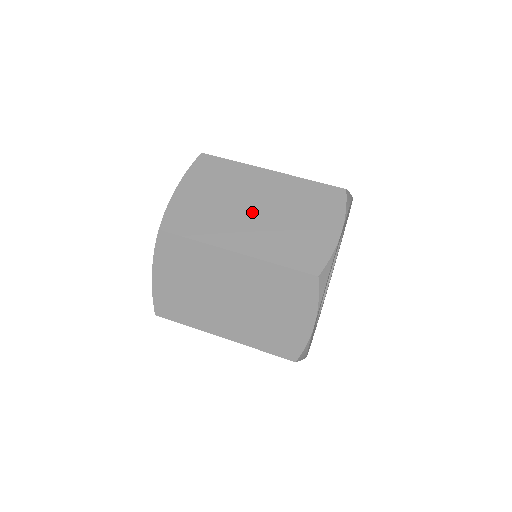
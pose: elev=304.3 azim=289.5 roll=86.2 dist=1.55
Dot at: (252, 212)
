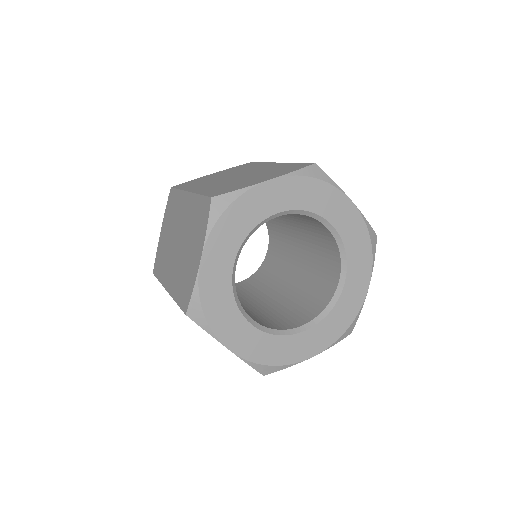
Dot at: (230, 177)
